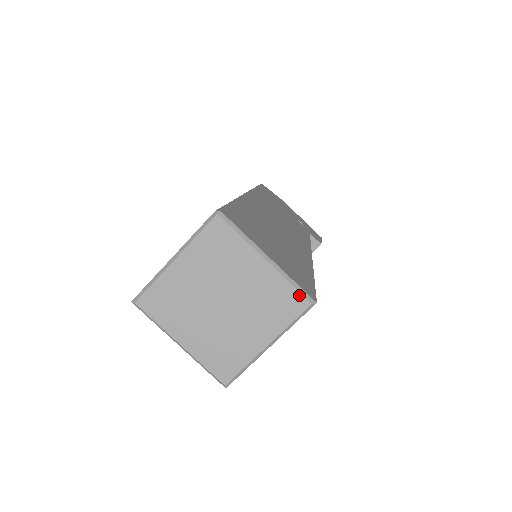
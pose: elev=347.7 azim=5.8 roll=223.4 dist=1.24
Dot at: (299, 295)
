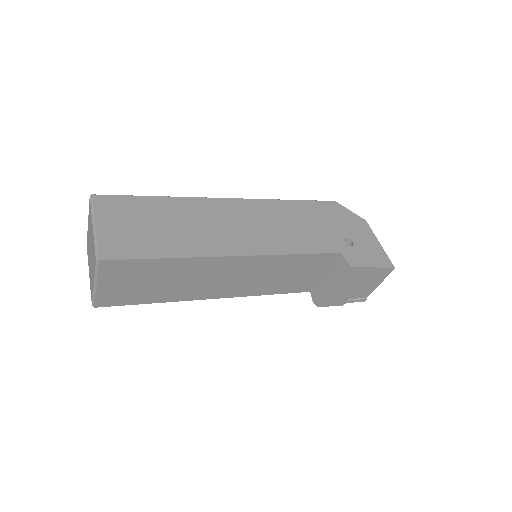
Dot at: (95, 253)
